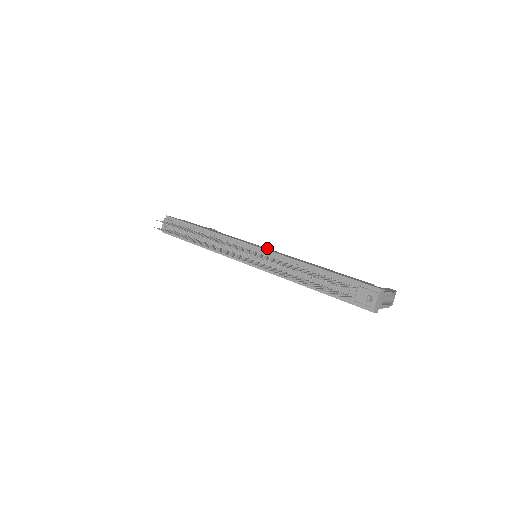
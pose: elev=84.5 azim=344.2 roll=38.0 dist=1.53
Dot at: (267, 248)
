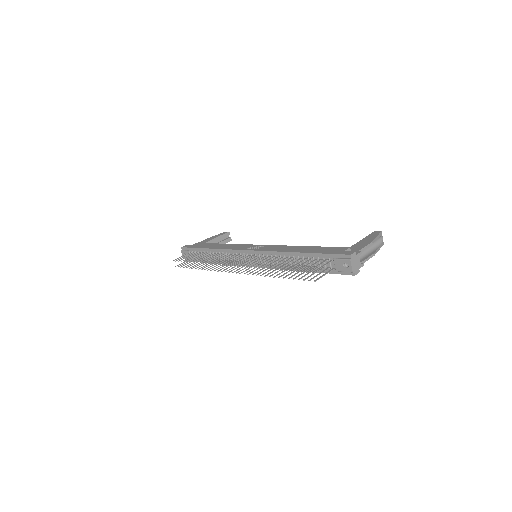
Dot at: (261, 245)
